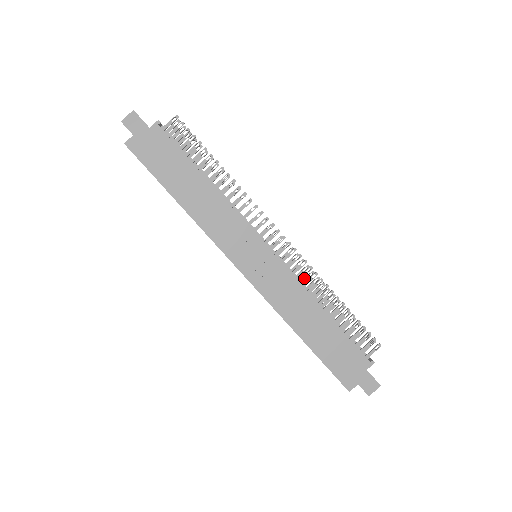
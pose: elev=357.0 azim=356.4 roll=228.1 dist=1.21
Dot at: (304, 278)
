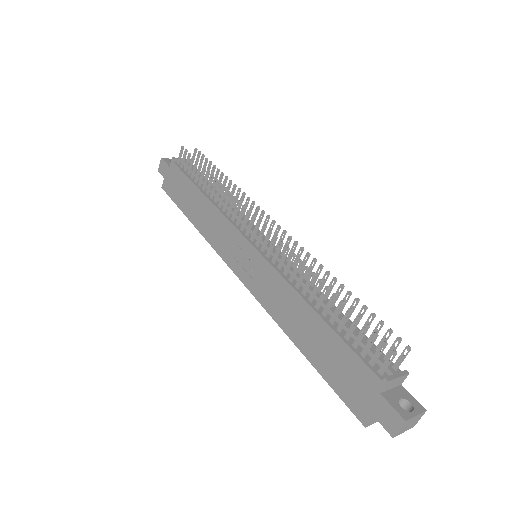
Dot at: occluded
